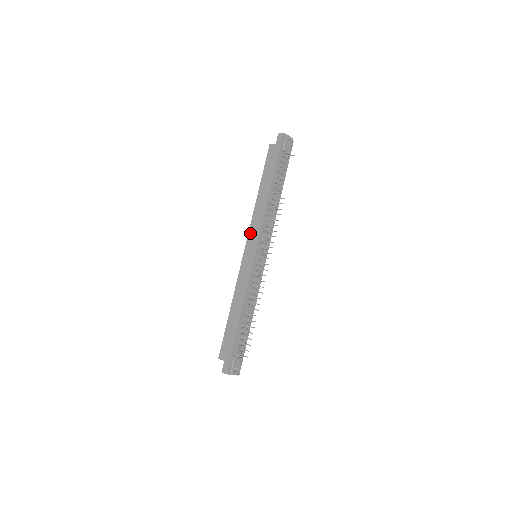
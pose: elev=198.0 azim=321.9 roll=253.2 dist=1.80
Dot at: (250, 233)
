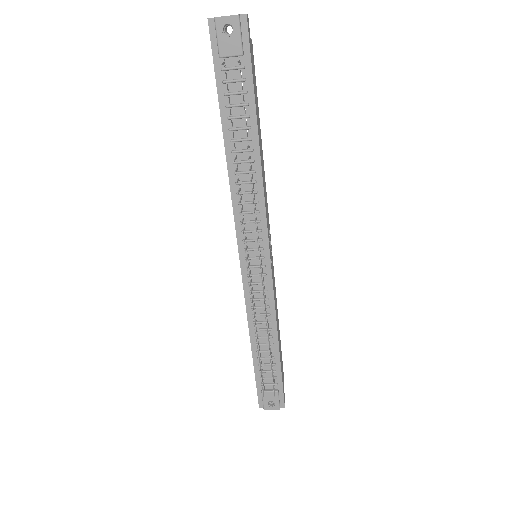
Dot at: occluded
